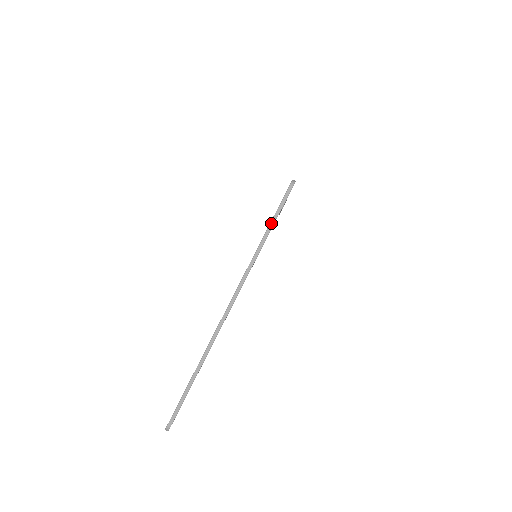
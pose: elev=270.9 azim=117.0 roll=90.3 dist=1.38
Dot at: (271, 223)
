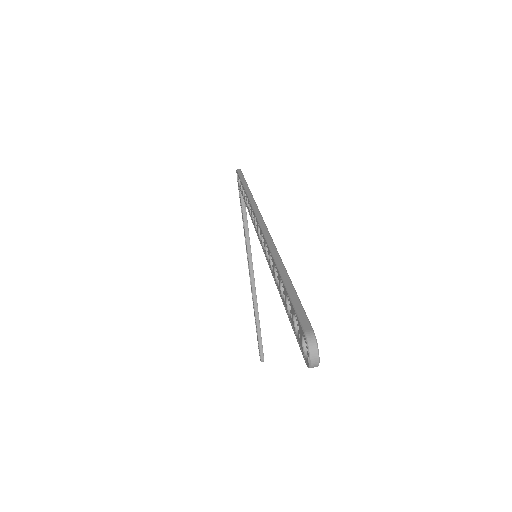
Dot at: (242, 181)
